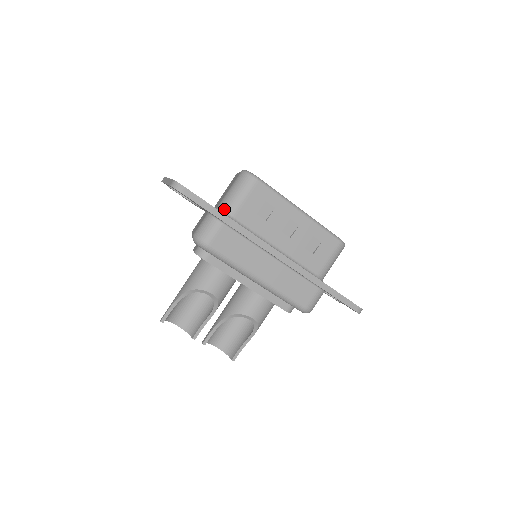
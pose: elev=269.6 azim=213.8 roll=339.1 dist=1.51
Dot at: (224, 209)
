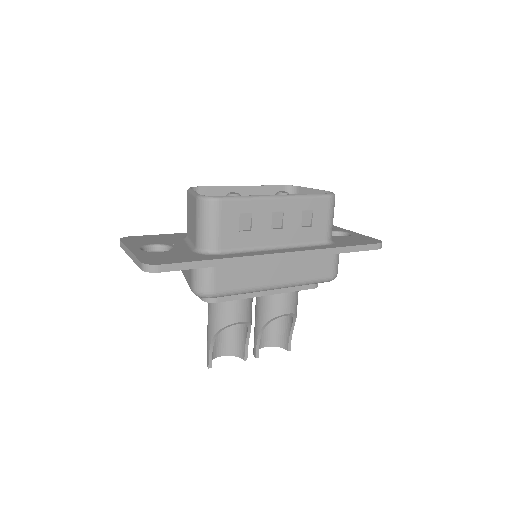
Dot at: (205, 248)
